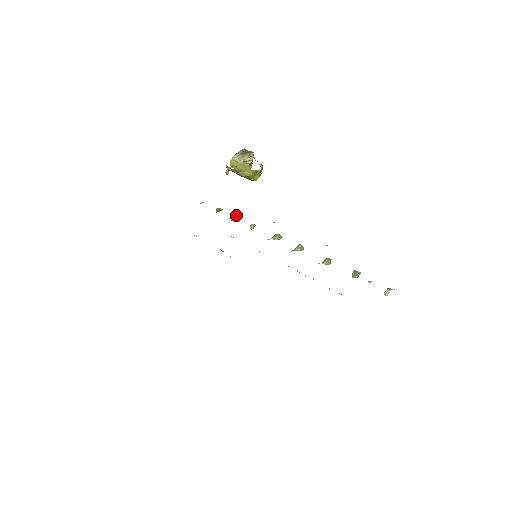
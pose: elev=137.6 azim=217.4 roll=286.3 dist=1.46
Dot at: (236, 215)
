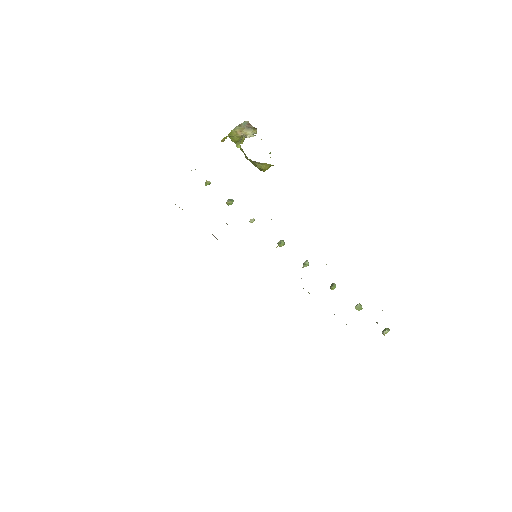
Dot at: (232, 199)
